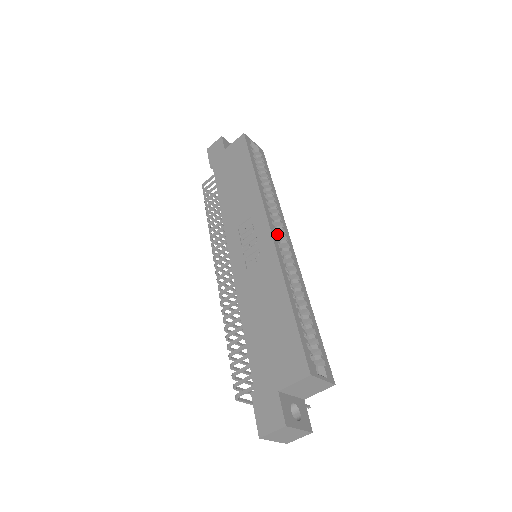
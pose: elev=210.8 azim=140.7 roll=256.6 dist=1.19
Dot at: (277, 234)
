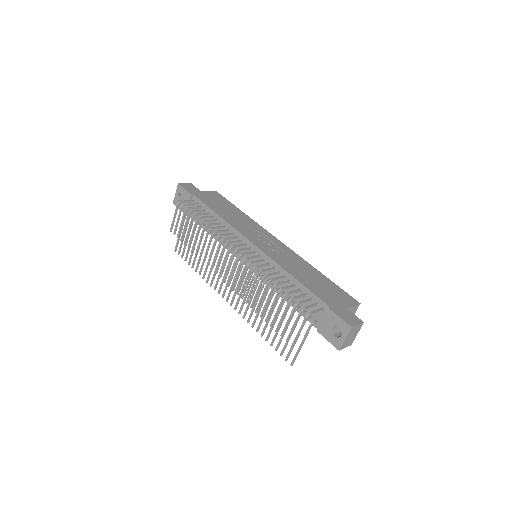
Dot at: occluded
